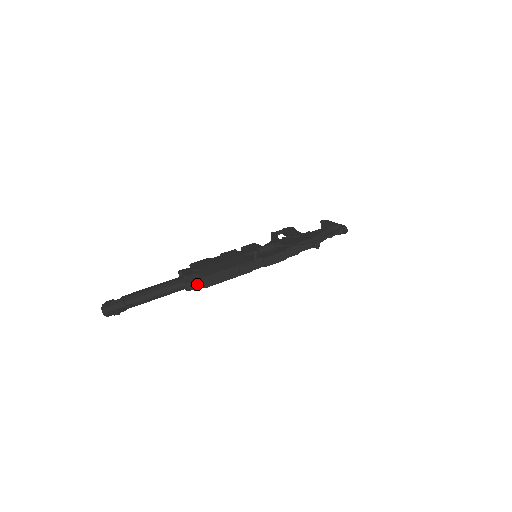
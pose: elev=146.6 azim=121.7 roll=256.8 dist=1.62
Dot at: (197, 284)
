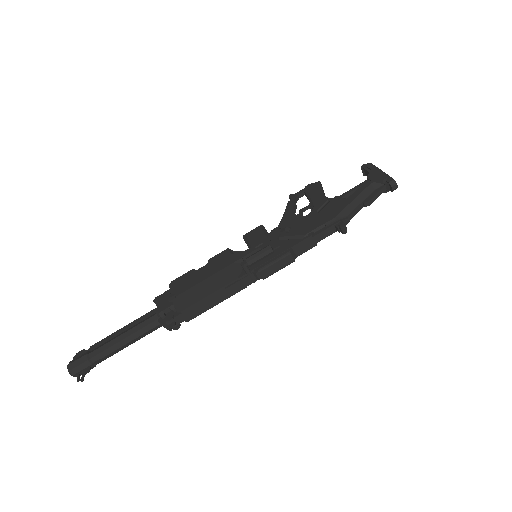
Dot at: (172, 323)
